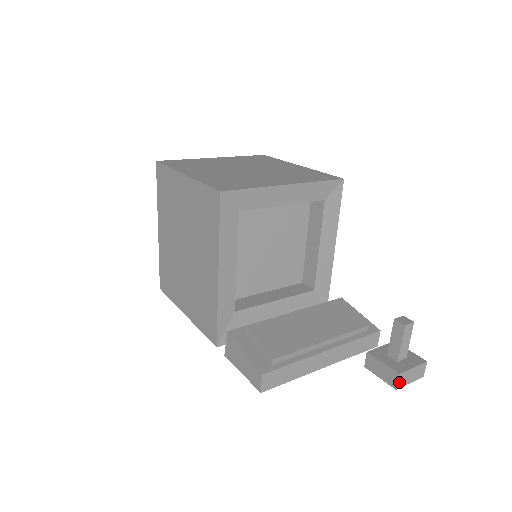
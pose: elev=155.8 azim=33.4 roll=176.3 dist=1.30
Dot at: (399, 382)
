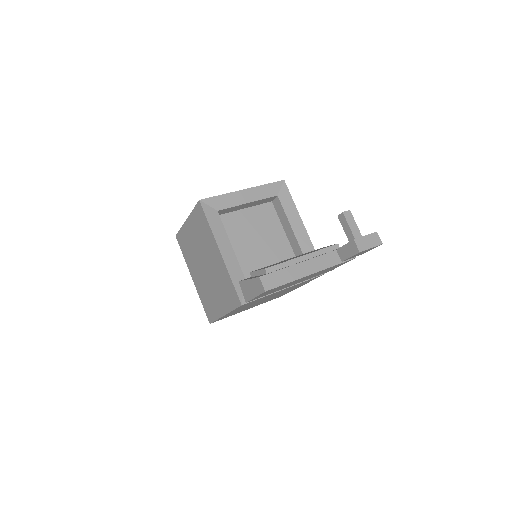
Dot at: (358, 246)
